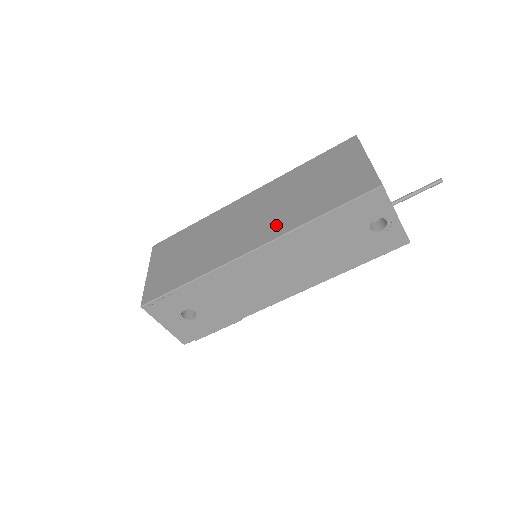
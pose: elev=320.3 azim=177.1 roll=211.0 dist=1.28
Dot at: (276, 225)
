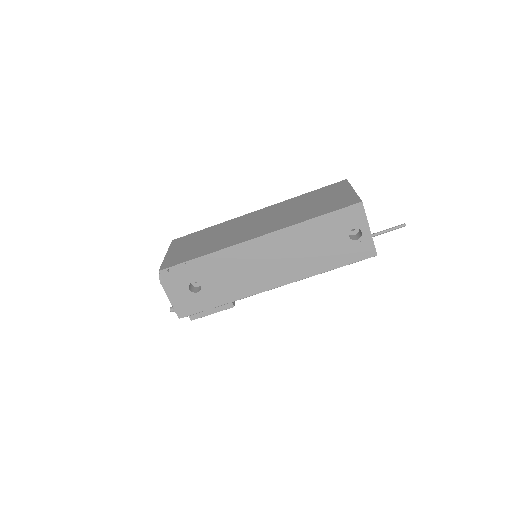
Dot at: (279, 224)
